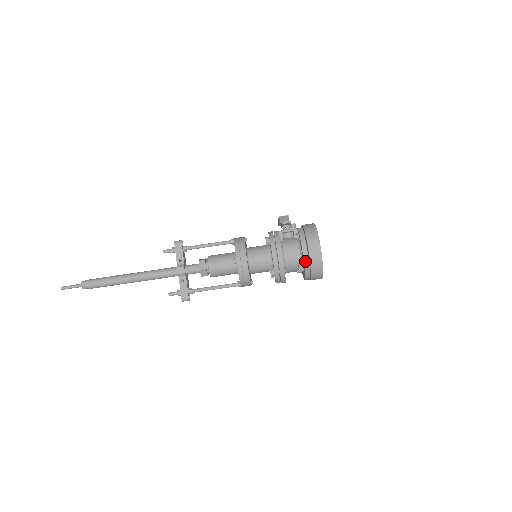
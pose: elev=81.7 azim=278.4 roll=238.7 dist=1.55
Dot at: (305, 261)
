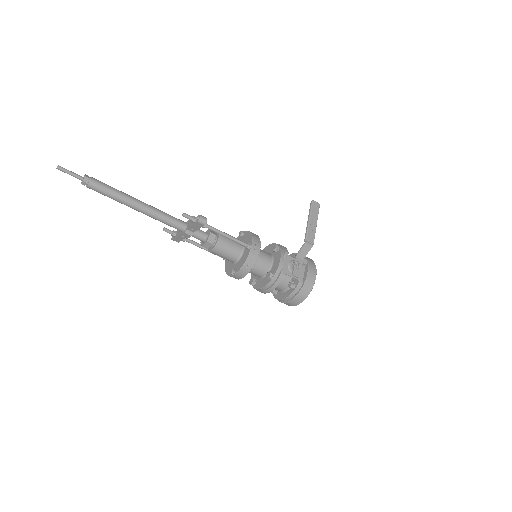
Dot at: occluded
